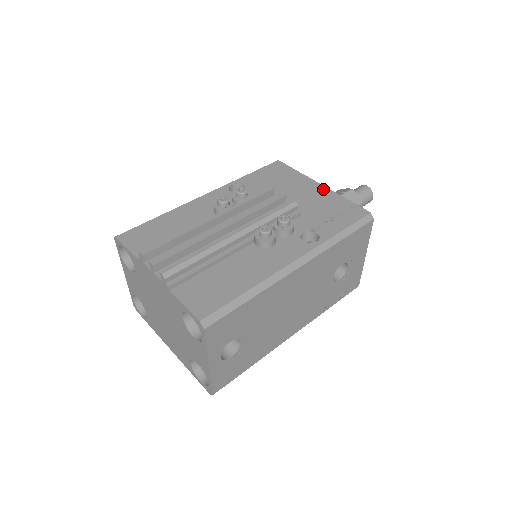
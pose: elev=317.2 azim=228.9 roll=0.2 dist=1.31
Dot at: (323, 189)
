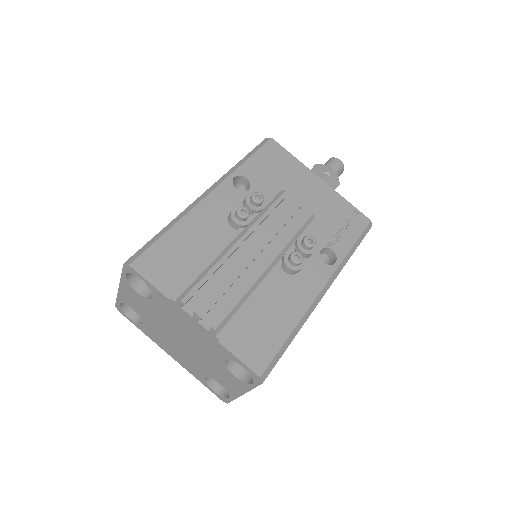
Dot at: (325, 187)
